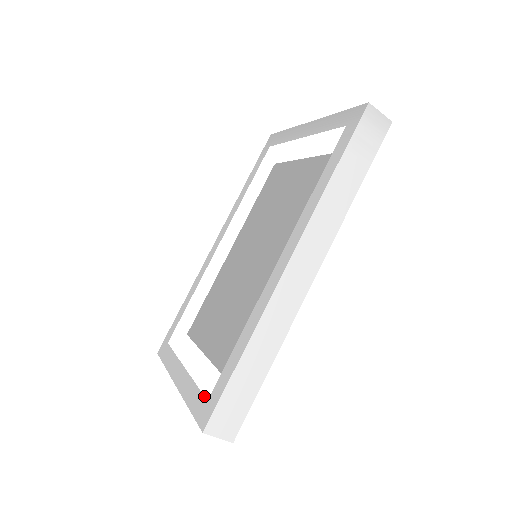
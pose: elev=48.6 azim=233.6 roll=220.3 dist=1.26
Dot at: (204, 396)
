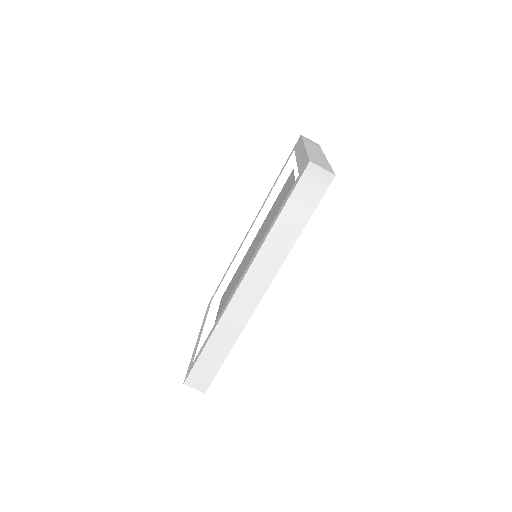
Dot at: occluded
